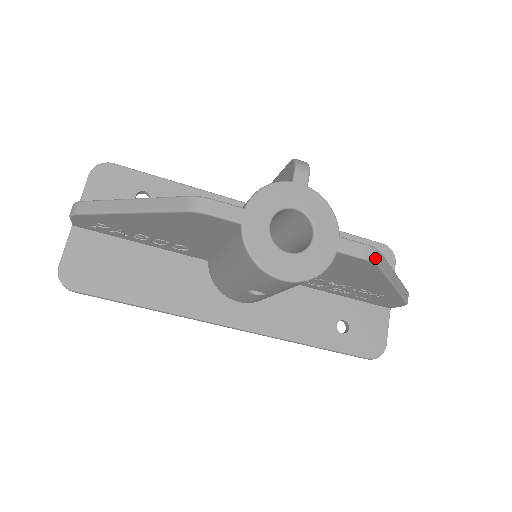
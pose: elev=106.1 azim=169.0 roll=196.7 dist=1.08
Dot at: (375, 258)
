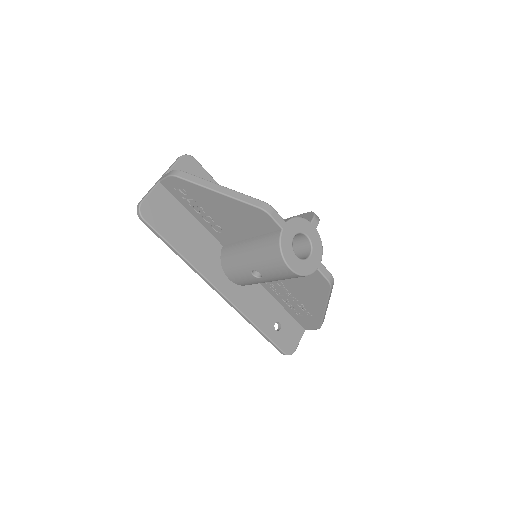
Dot at: (332, 283)
